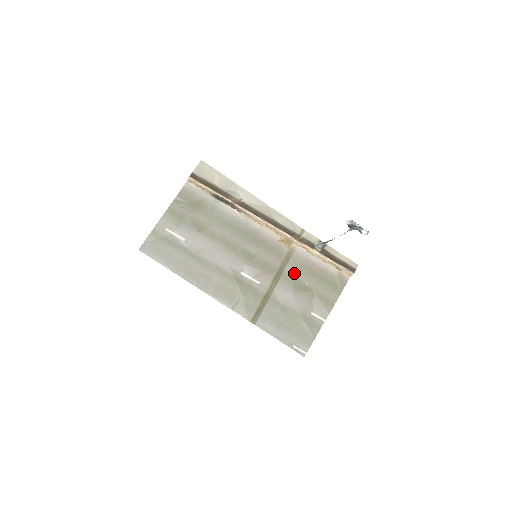
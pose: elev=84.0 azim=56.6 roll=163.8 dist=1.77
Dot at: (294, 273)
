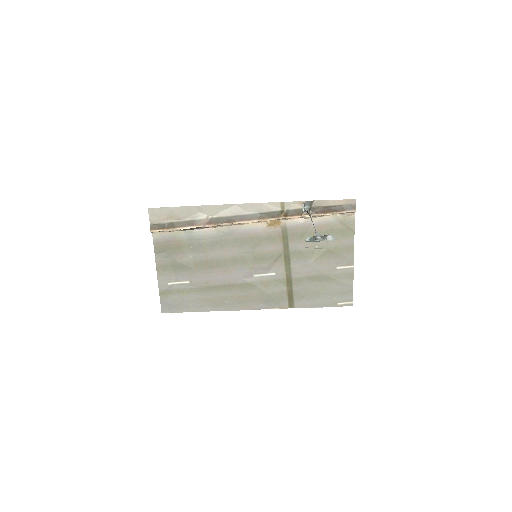
Dot at: (299, 246)
